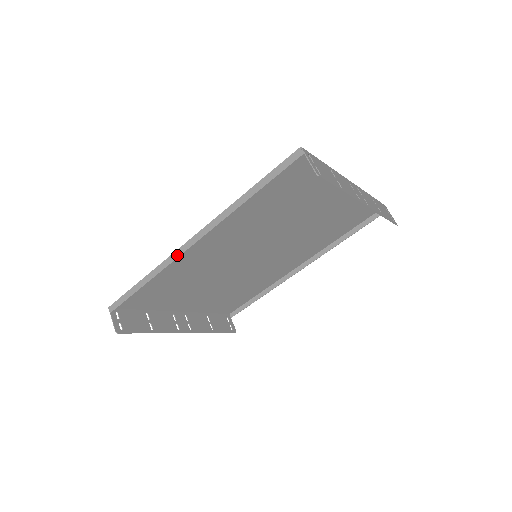
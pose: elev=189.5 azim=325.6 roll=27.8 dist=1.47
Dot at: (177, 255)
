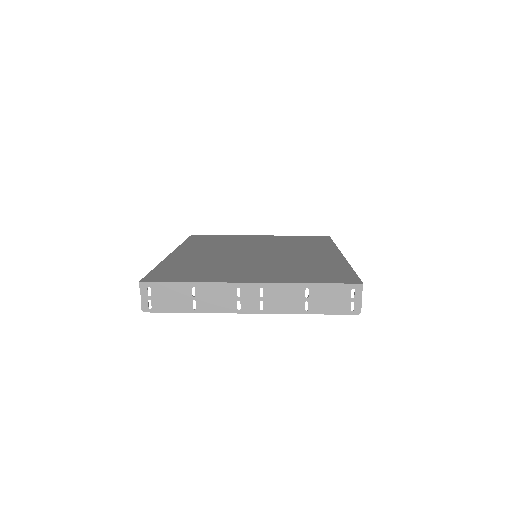
Dot at: occluded
